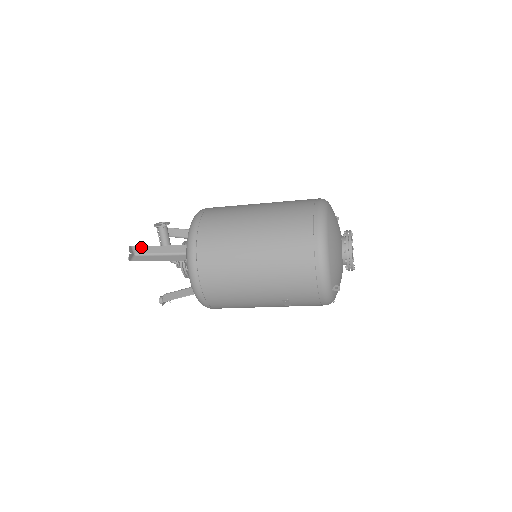
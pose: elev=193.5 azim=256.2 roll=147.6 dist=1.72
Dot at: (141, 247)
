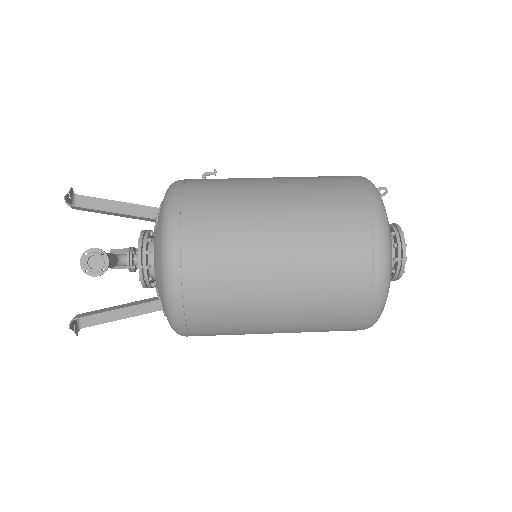
Dot at: (86, 316)
